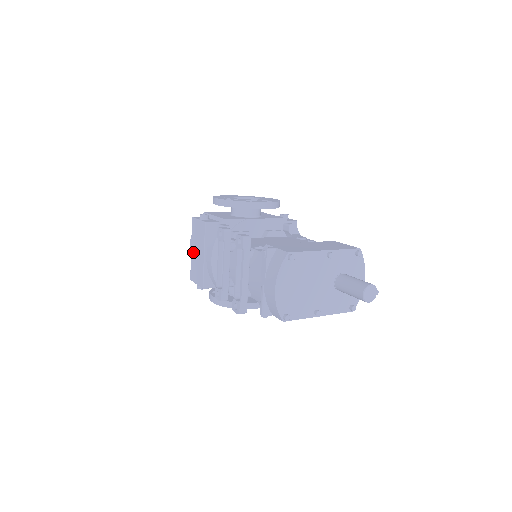
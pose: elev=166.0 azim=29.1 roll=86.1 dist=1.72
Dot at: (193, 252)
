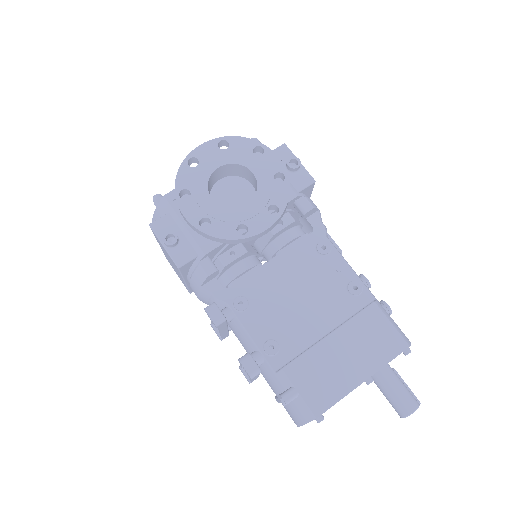
Dot at: occluded
